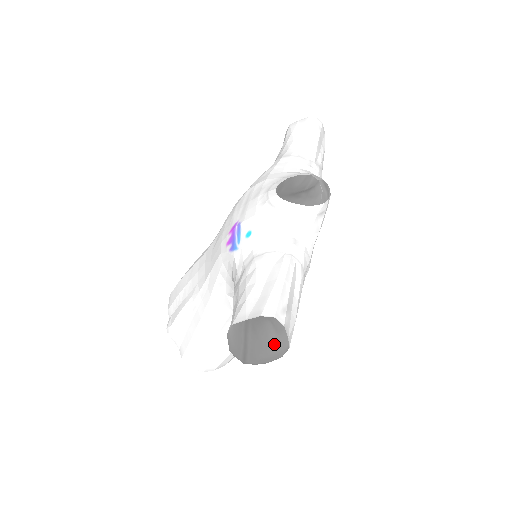
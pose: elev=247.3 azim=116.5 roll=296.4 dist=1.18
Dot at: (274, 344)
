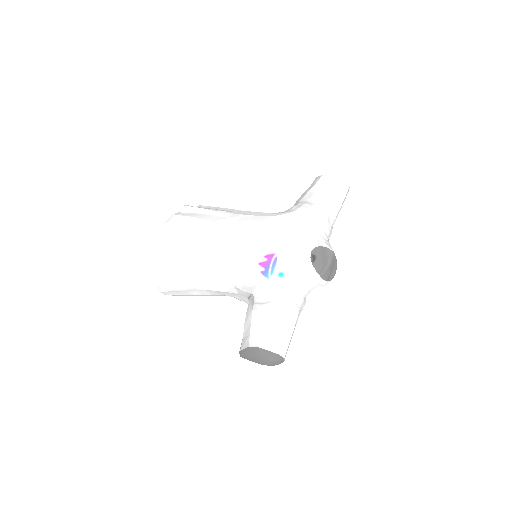
Dot at: (259, 350)
